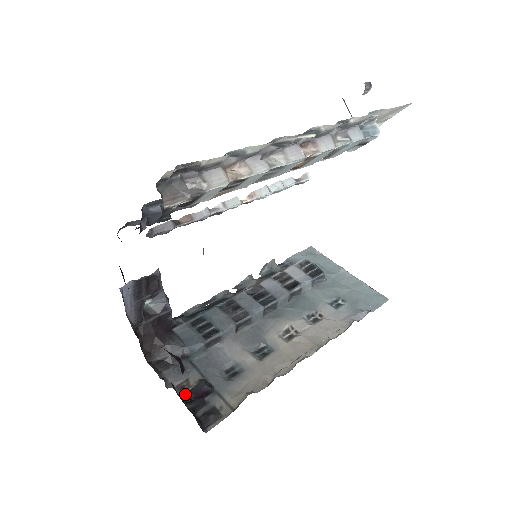
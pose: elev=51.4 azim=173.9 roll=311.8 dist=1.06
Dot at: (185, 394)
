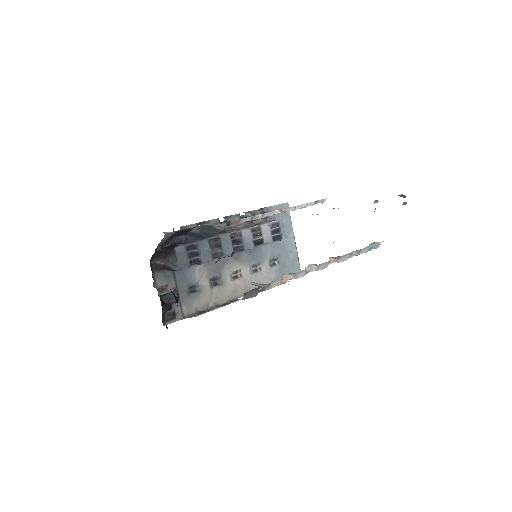
Dot at: (162, 296)
